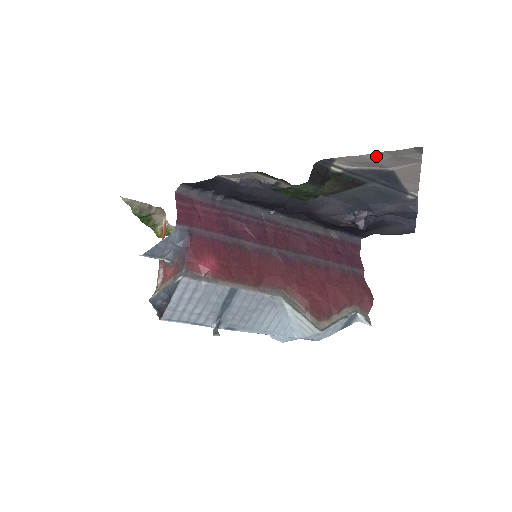
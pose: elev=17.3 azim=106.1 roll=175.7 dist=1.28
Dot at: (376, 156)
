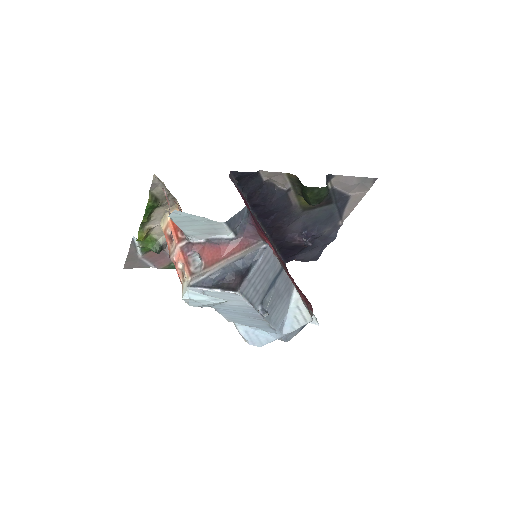
Dot at: (355, 179)
